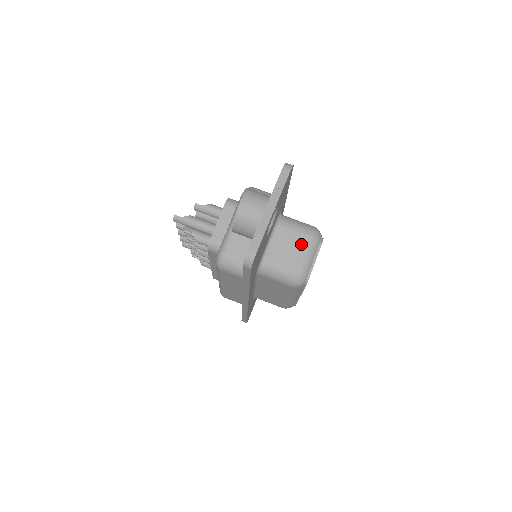
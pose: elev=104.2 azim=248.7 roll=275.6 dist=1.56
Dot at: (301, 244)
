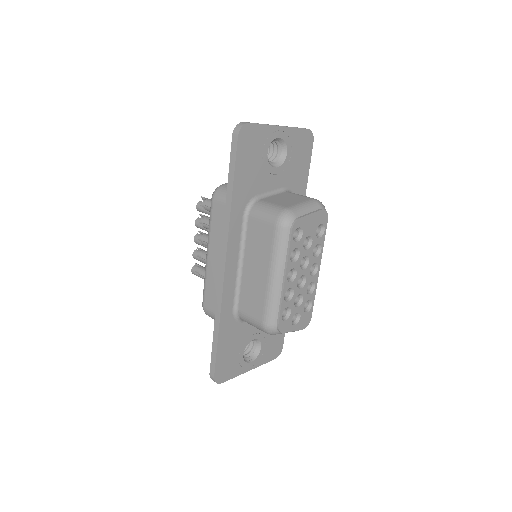
Dot at: (301, 200)
